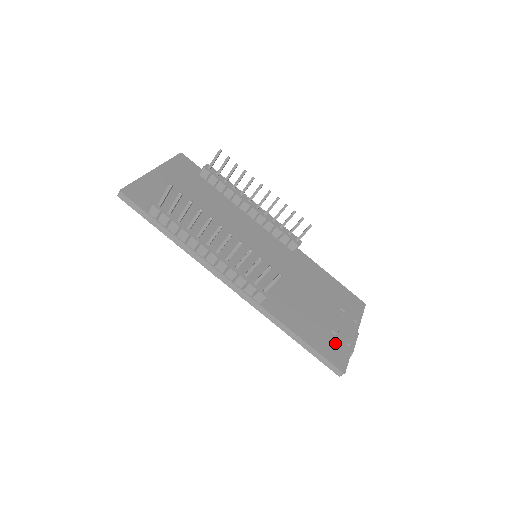
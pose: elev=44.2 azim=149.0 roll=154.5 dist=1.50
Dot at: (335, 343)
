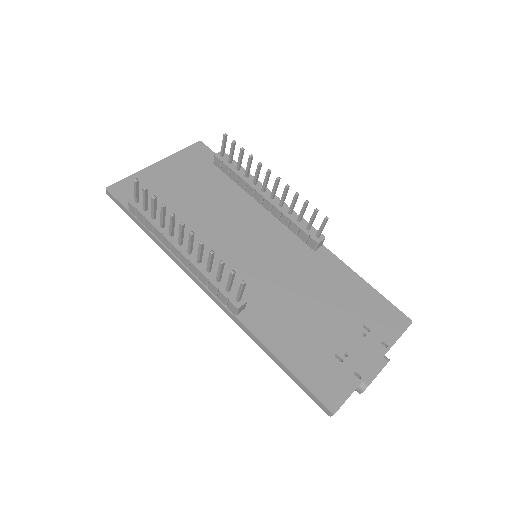
Dot at: (334, 371)
